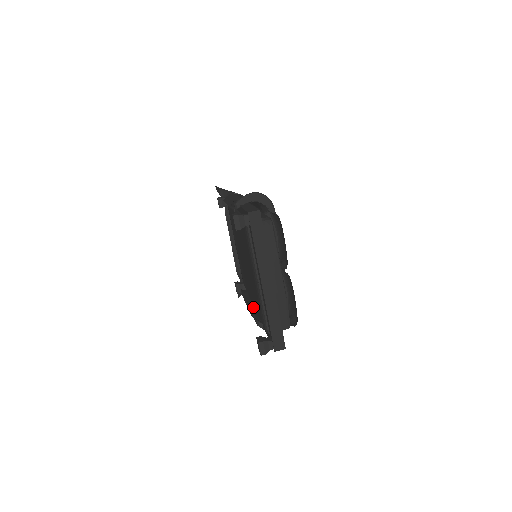
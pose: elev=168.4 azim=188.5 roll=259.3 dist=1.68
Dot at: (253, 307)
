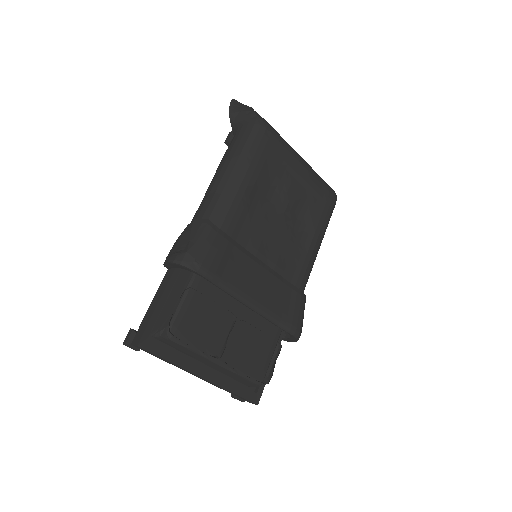
Dot at: occluded
